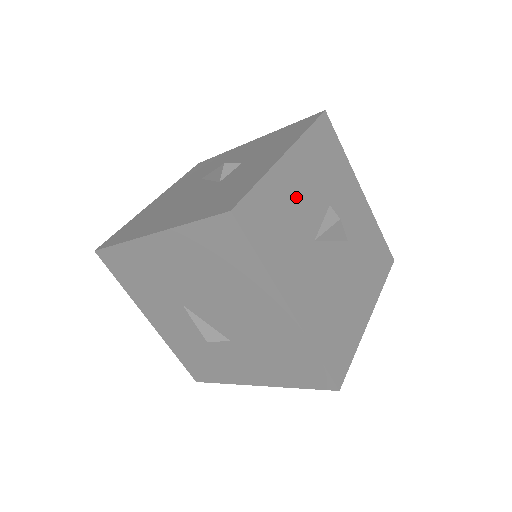
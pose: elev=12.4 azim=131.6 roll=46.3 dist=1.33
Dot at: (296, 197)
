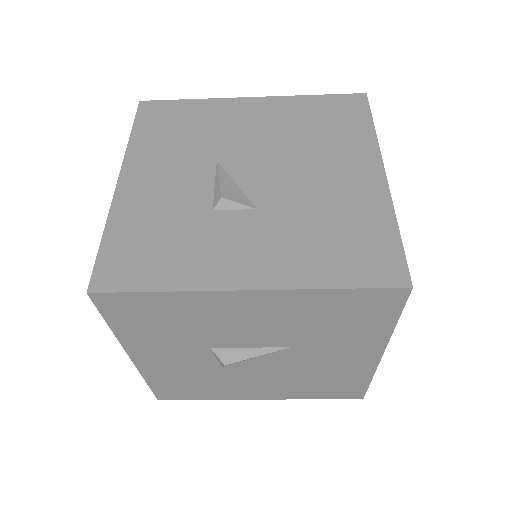
Dot at: occluded
